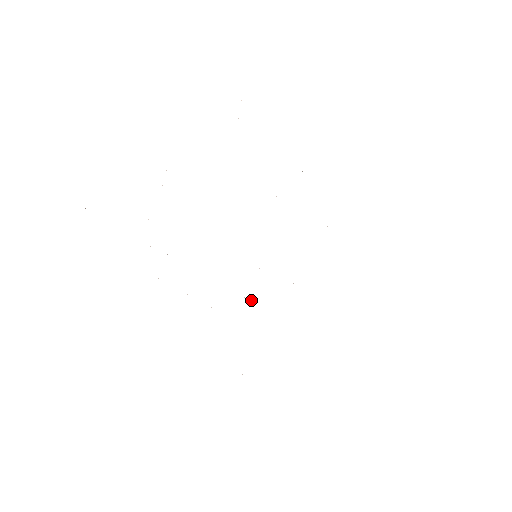
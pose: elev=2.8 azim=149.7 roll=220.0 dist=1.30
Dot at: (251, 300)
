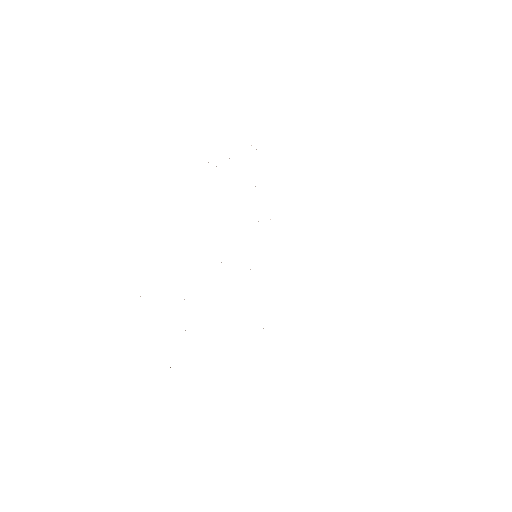
Dot at: occluded
